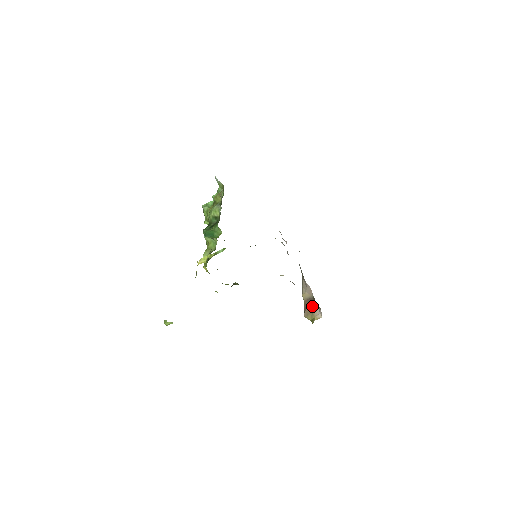
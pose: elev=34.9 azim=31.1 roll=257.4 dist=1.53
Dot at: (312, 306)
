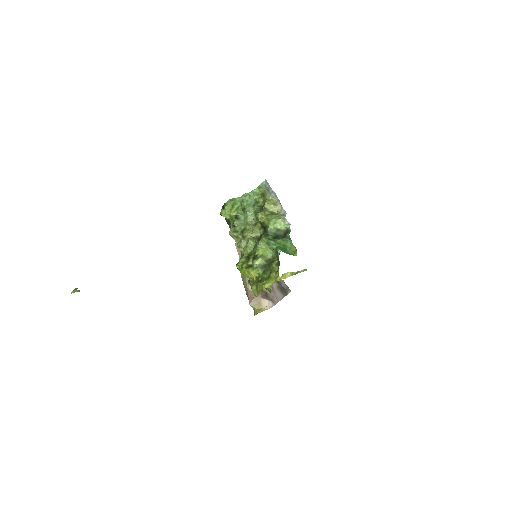
Dot at: (260, 297)
